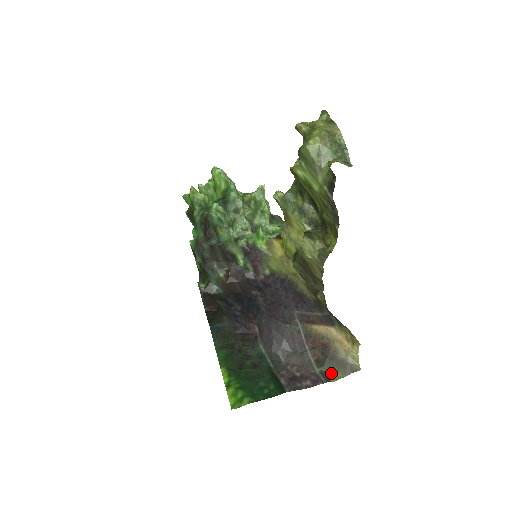
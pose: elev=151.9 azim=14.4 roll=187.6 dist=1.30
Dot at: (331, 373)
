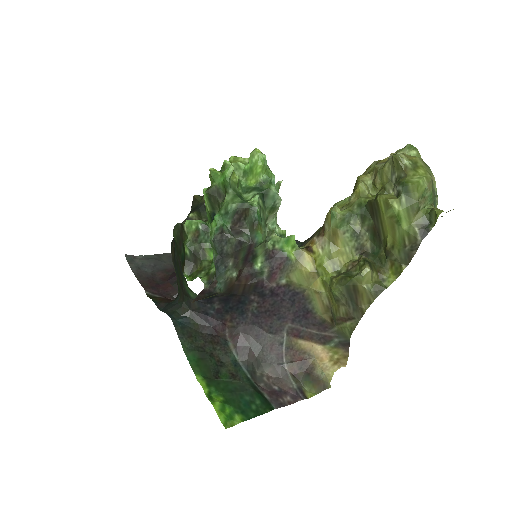
Dot at: (306, 389)
